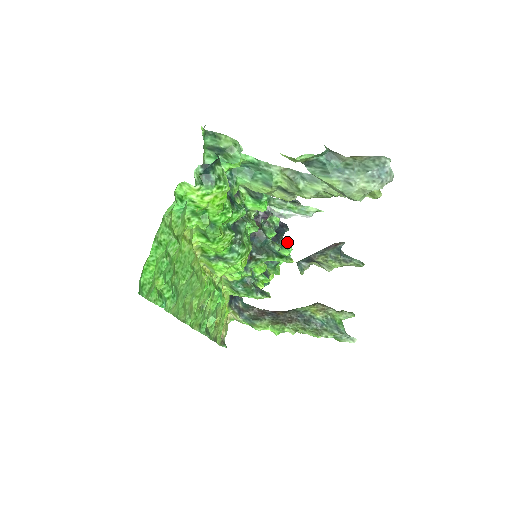
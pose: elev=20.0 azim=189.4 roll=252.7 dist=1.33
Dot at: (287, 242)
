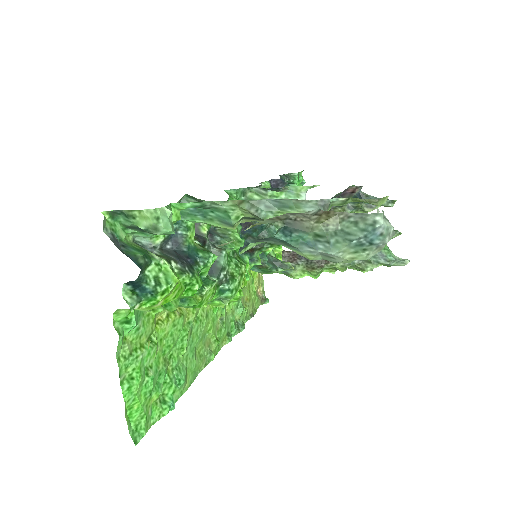
Dot at: (293, 176)
